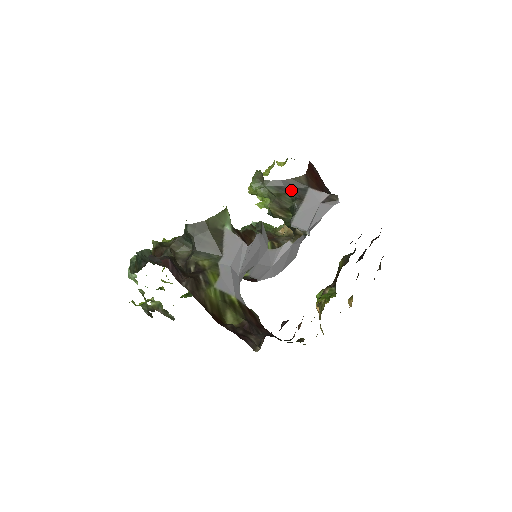
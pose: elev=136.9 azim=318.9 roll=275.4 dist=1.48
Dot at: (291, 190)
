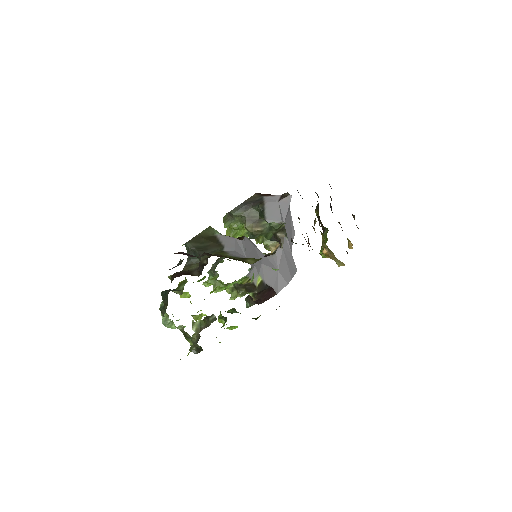
Dot at: (252, 205)
